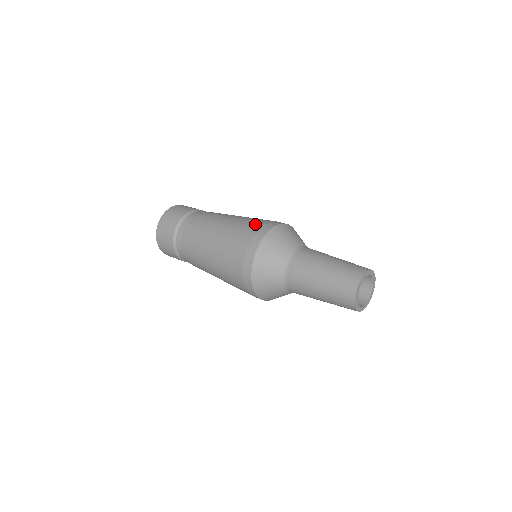
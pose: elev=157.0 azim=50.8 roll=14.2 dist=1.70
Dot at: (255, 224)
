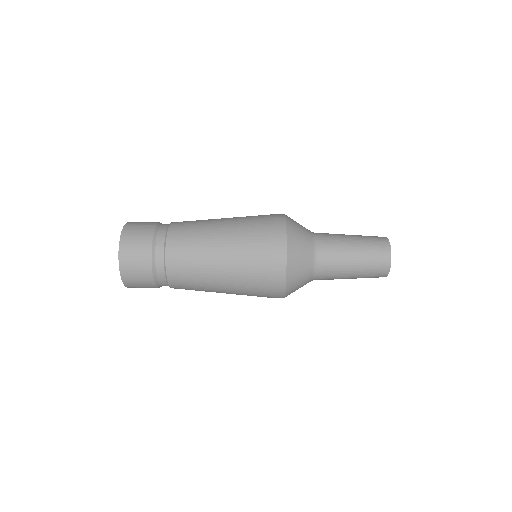
Dot at: (262, 237)
